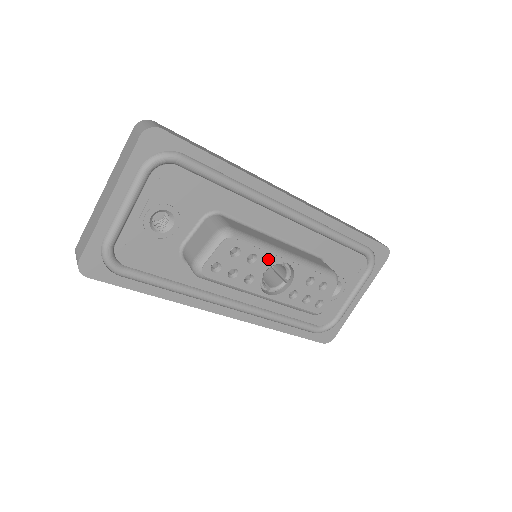
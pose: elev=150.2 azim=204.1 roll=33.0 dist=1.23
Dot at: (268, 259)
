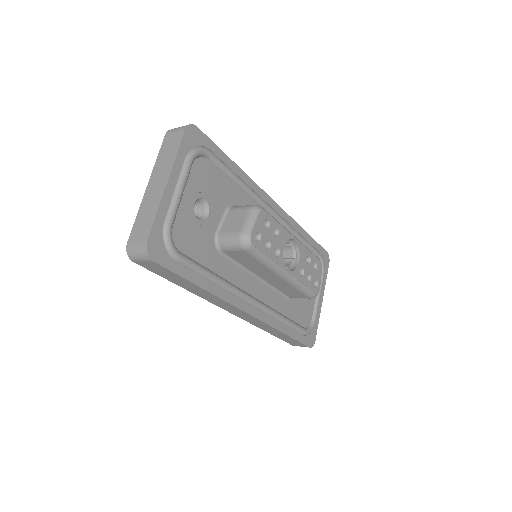
Dot at: (285, 234)
